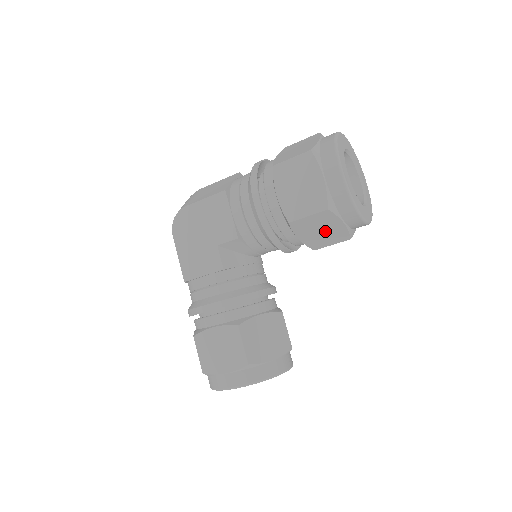
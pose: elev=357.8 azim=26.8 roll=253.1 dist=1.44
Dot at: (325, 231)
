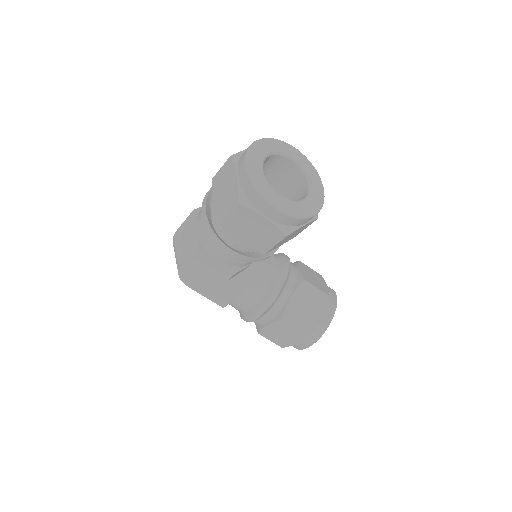
Dot at: occluded
